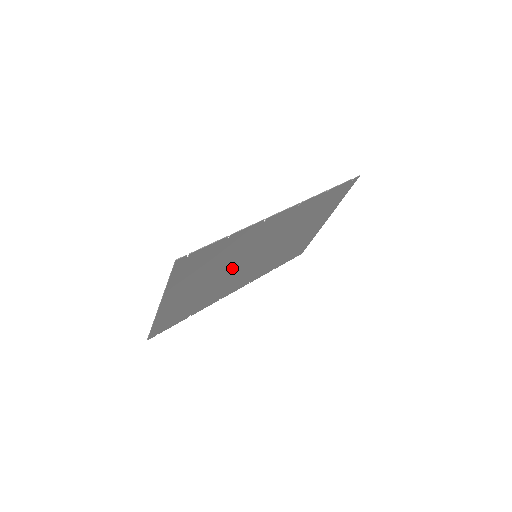
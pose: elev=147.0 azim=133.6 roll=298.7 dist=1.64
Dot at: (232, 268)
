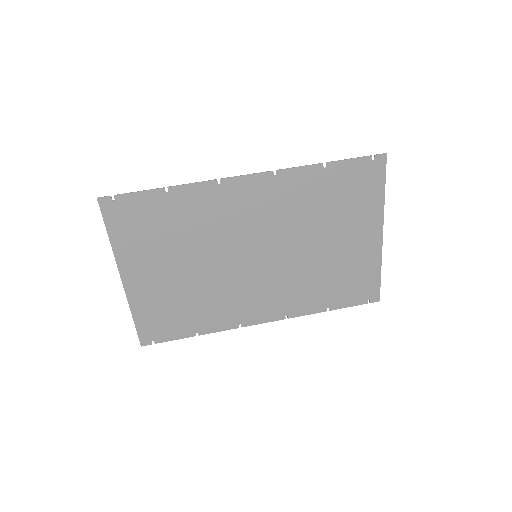
Dot at: (219, 262)
